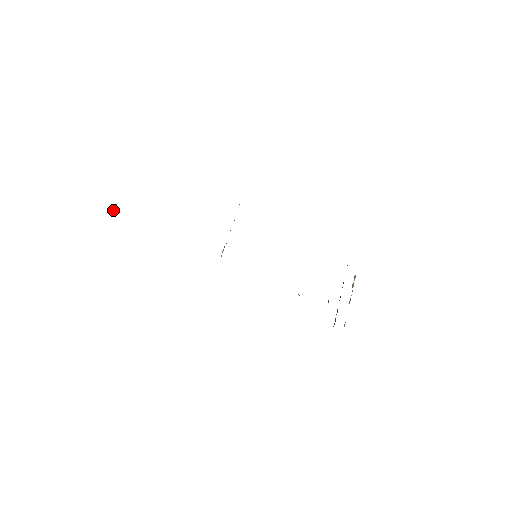
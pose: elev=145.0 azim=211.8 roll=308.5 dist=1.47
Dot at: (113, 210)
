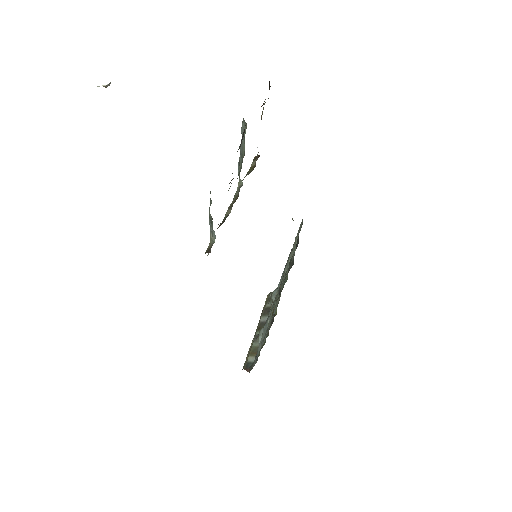
Dot at: occluded
